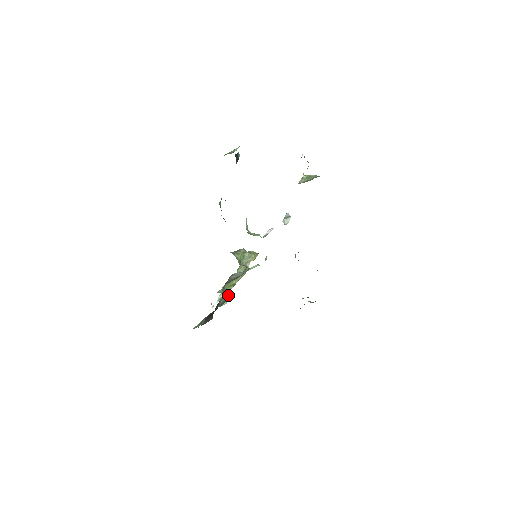
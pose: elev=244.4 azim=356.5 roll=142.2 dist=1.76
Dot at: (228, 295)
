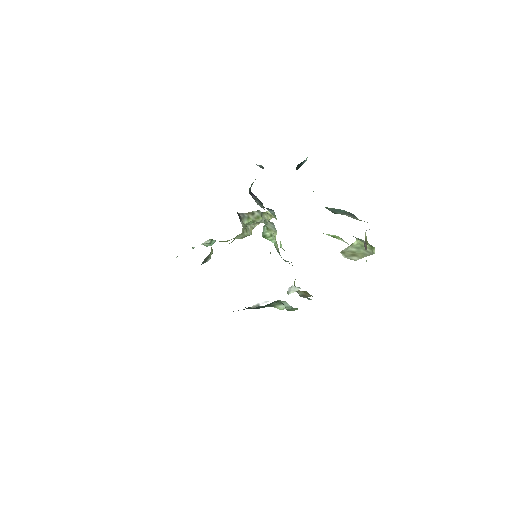
Dot at: (212, 253)
